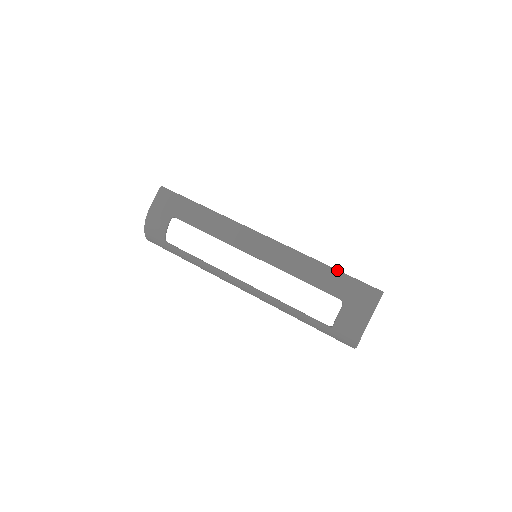
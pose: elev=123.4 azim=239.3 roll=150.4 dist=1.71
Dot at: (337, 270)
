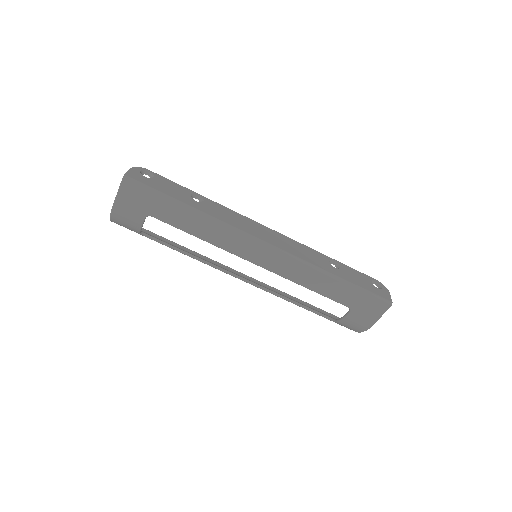
Dot at: (348, 283)
